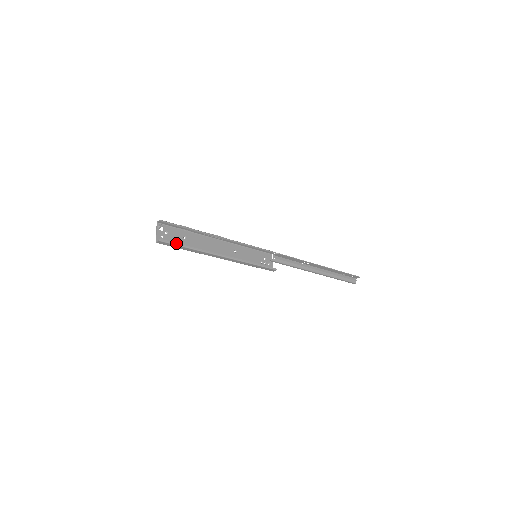
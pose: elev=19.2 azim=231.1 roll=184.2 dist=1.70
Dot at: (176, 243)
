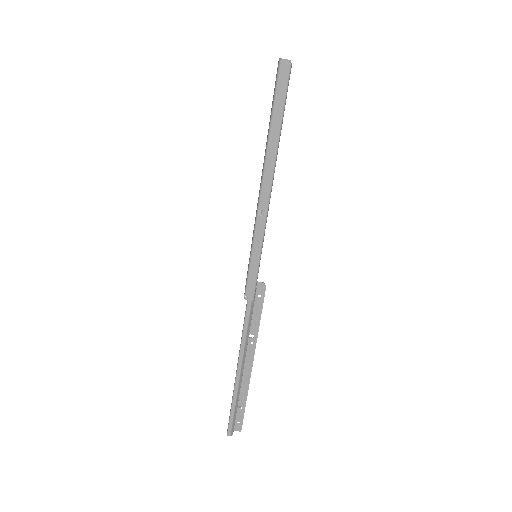
Dot at: (286, 98)
